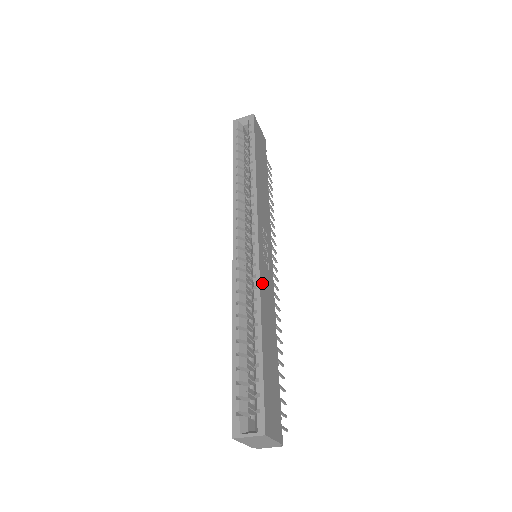
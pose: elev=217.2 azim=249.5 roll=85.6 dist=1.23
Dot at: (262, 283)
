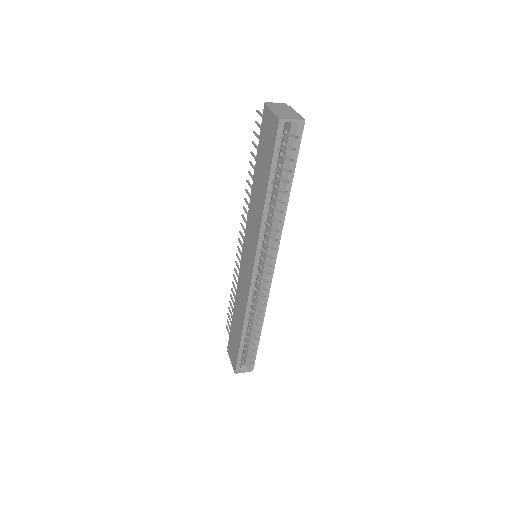
Dot at: occluded
